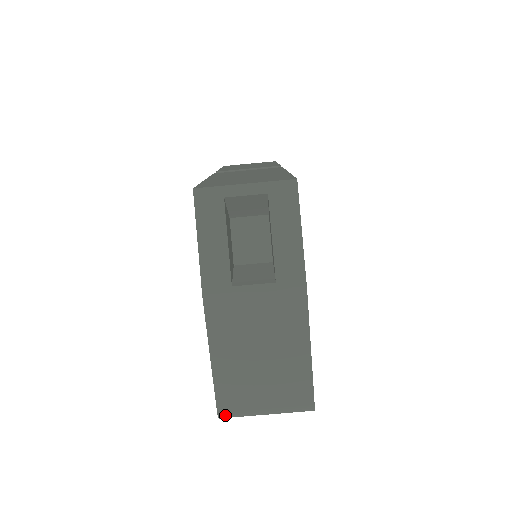
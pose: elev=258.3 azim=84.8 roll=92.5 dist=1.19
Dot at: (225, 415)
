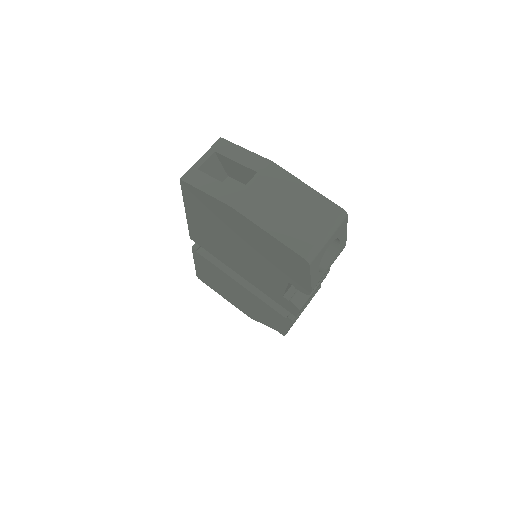
Dot at: (309, 256)
